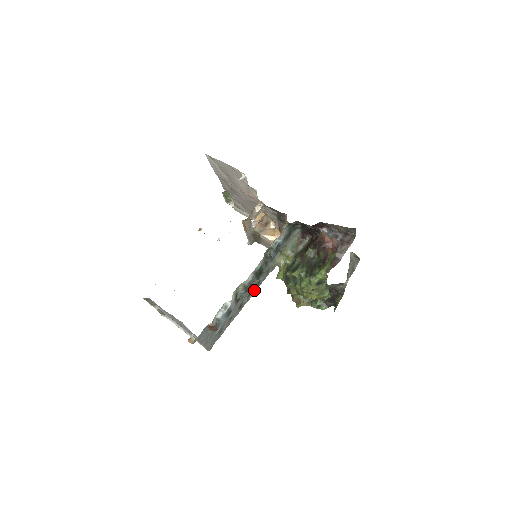
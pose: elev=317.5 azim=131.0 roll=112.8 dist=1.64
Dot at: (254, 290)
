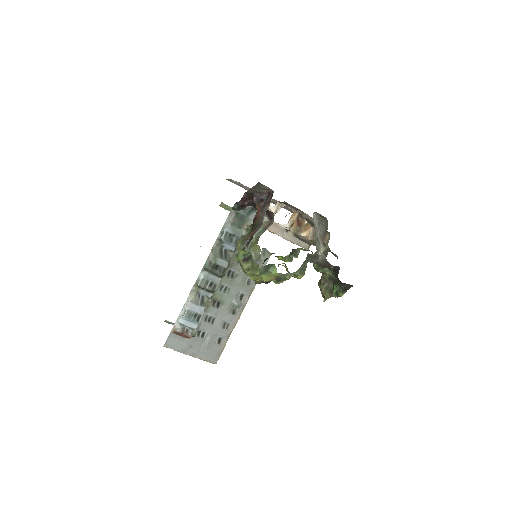
Dot at: (246, 291)
